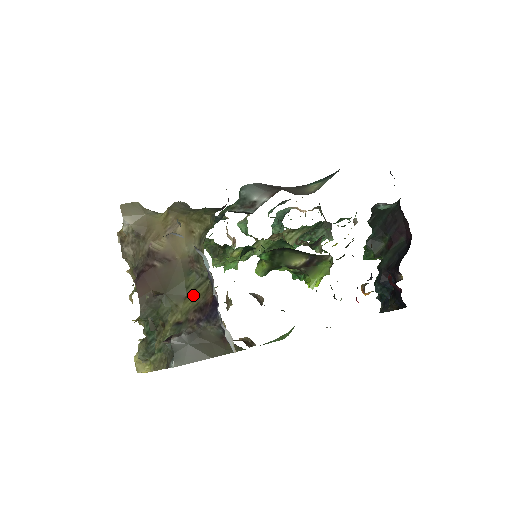
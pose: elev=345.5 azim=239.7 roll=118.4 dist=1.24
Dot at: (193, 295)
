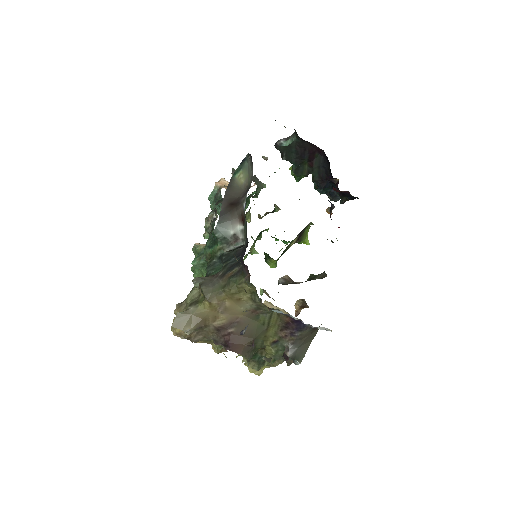
Dot at: (271, 324)
